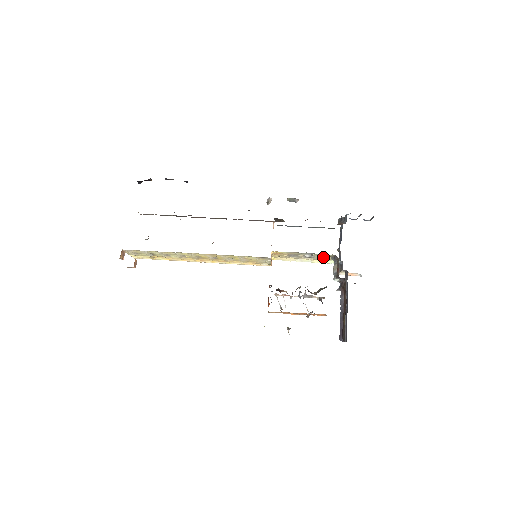
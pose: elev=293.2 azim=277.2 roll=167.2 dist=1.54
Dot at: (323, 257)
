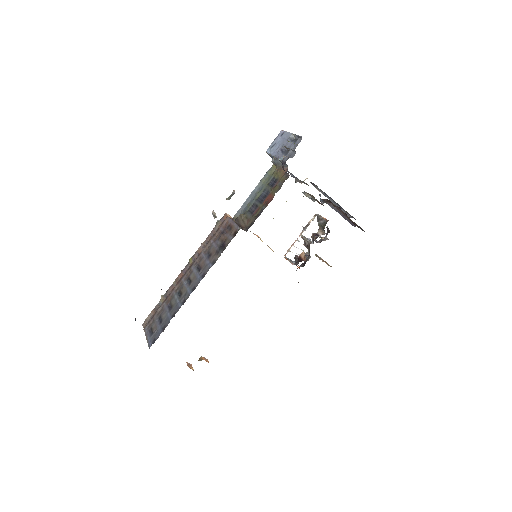
Dot at: occluded
